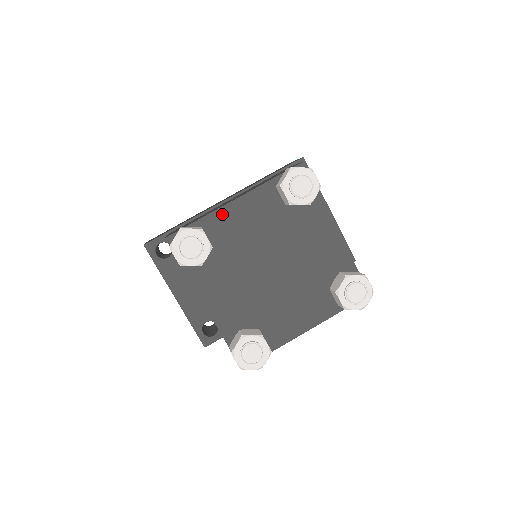
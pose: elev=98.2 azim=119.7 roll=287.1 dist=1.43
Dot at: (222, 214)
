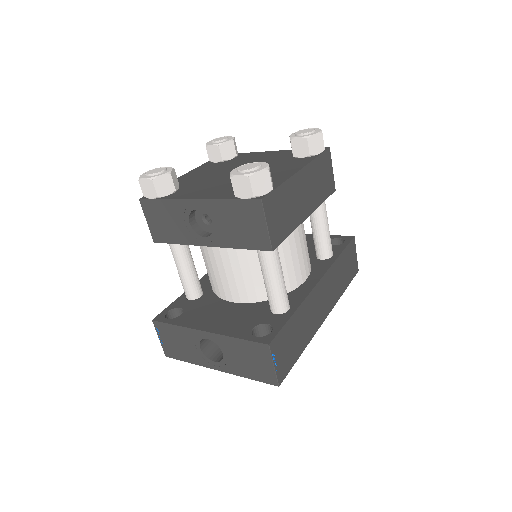
Dot at: (179, 180)
